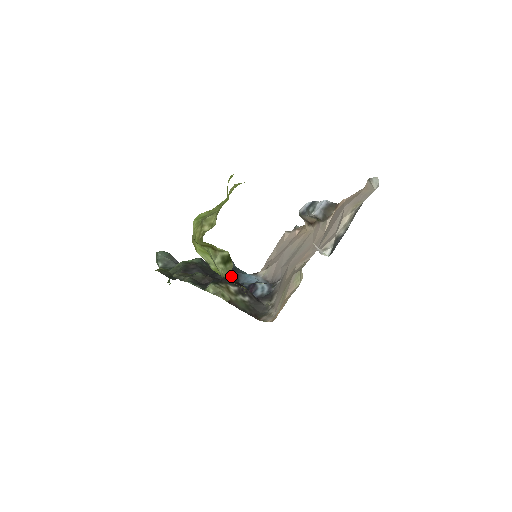
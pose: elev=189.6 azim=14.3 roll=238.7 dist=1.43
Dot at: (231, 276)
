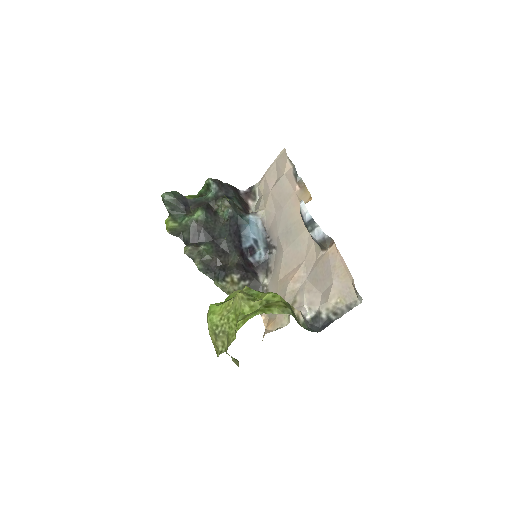
Dot at: (238, 366)
